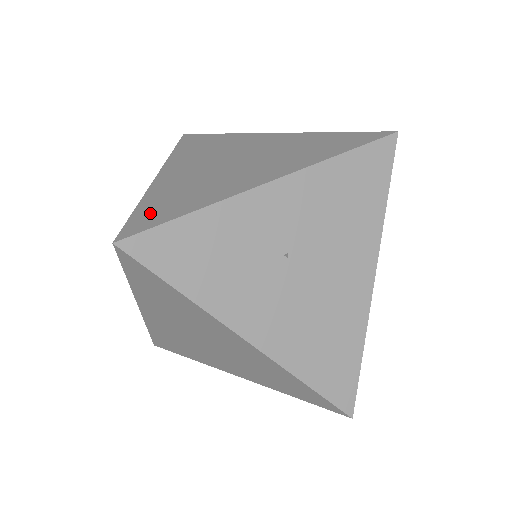
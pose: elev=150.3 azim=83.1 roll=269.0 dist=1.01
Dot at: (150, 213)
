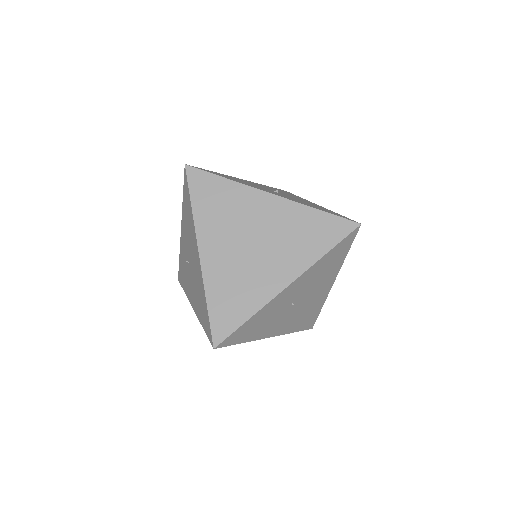
Dot at: (222, 316)
